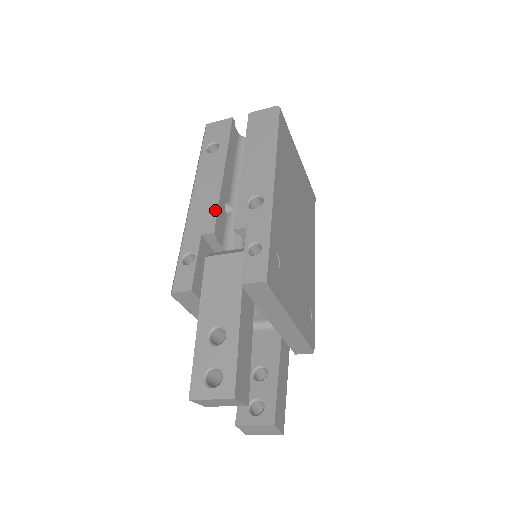
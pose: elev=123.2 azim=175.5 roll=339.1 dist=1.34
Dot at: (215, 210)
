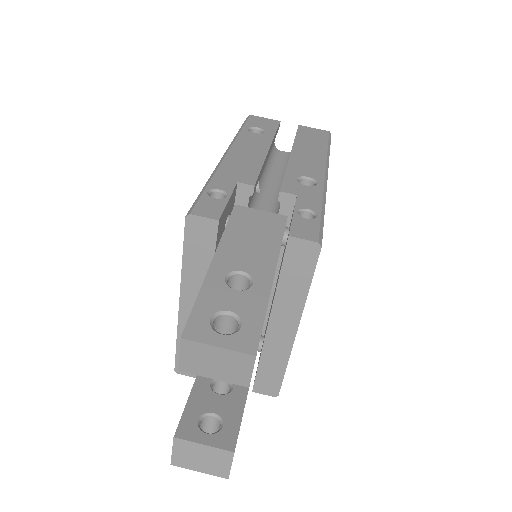
Dot at: (257, 170)
